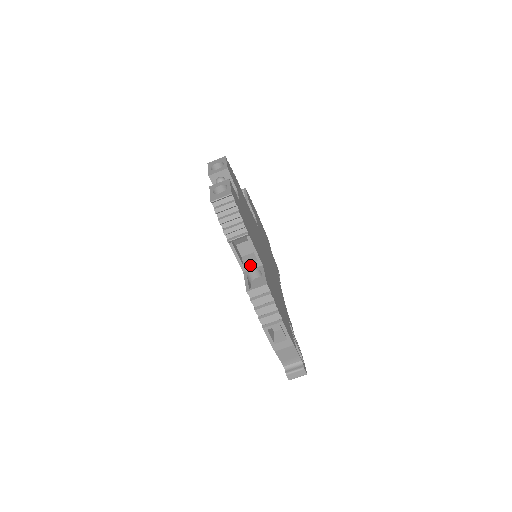
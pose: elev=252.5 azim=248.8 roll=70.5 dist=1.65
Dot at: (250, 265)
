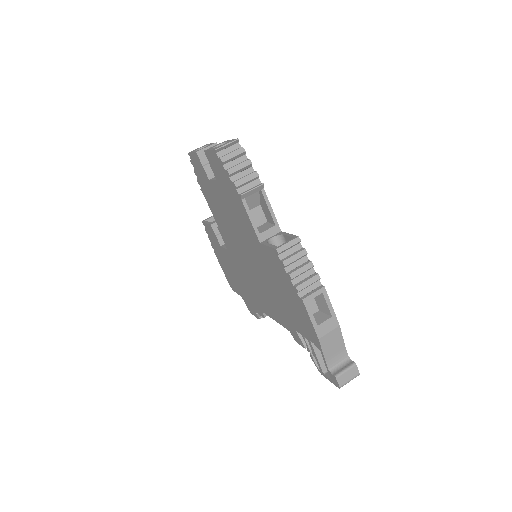
Dot at: (267, 232)
